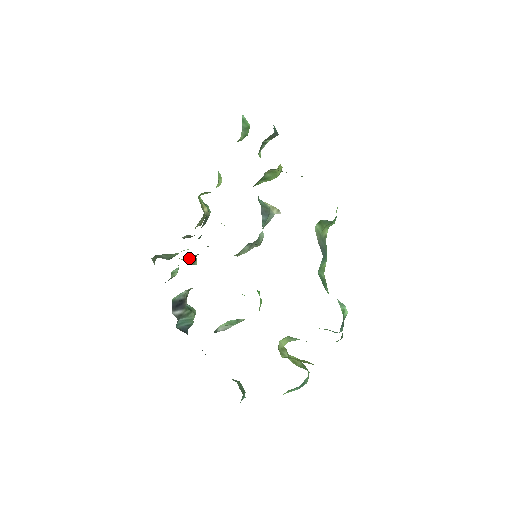
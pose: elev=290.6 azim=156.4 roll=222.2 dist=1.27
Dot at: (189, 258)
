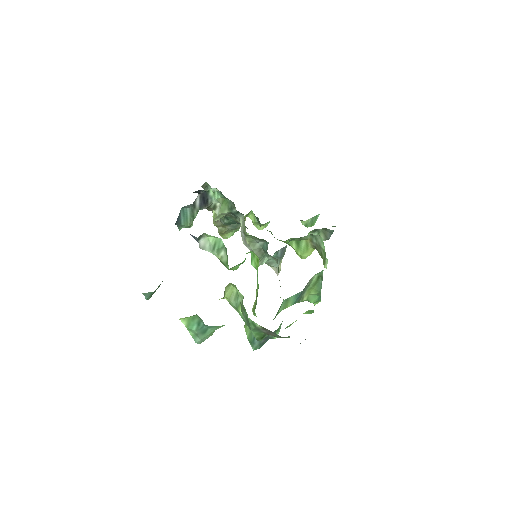
Dot at: (226, 206)
